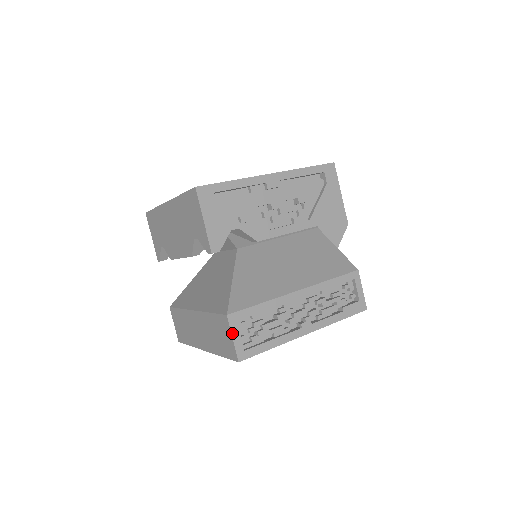
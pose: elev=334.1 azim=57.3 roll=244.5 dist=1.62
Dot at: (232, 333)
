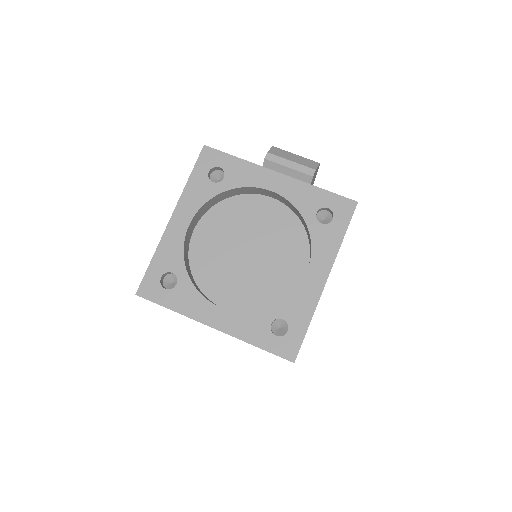
Dot at: occluded
